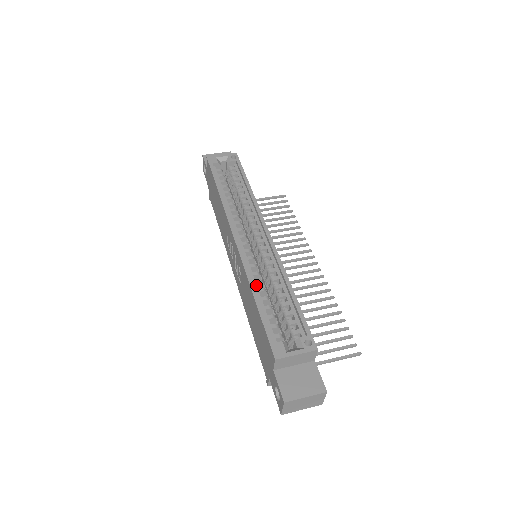
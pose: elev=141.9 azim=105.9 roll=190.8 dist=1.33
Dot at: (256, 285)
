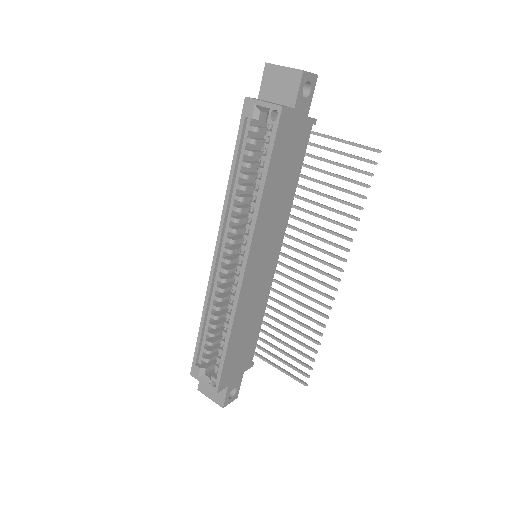
Dot at: (211, 310)
